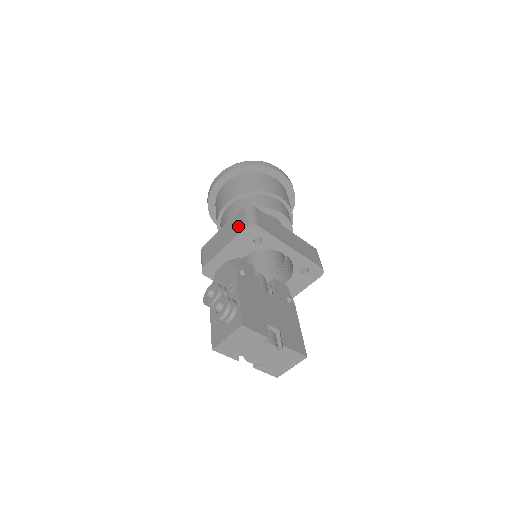
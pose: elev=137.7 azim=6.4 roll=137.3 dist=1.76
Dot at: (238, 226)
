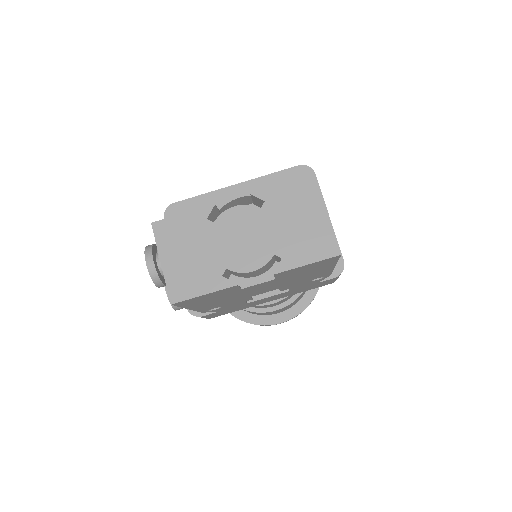
Dot at: occluded
